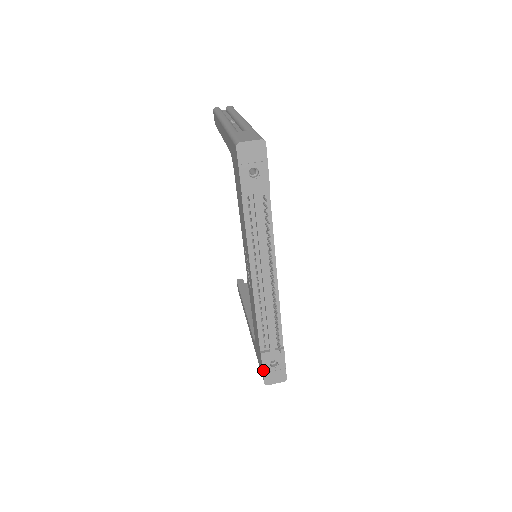
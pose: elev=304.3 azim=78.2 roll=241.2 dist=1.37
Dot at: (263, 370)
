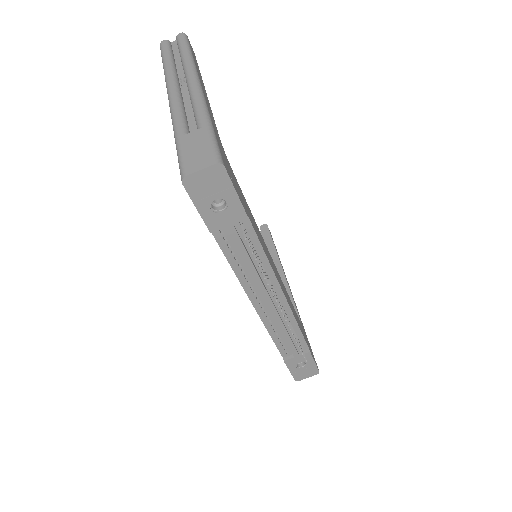
Dot at: (290, 372)
